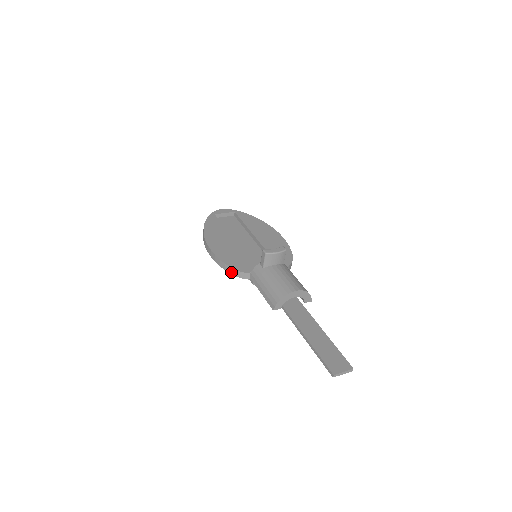
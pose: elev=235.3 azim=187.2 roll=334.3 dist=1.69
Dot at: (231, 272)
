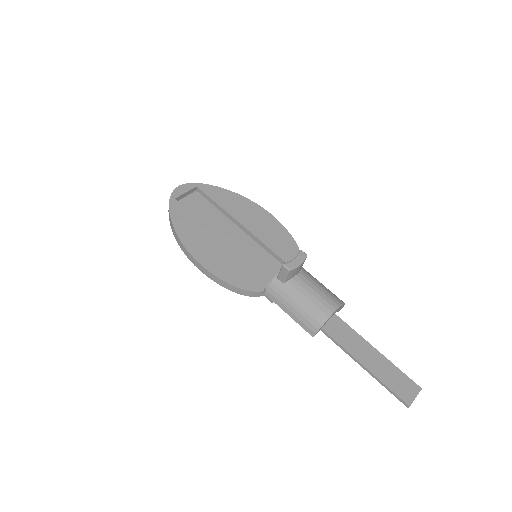
Dot at: (240, 293)
